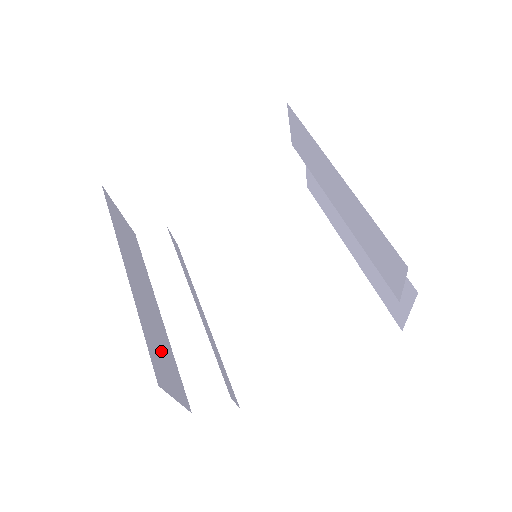
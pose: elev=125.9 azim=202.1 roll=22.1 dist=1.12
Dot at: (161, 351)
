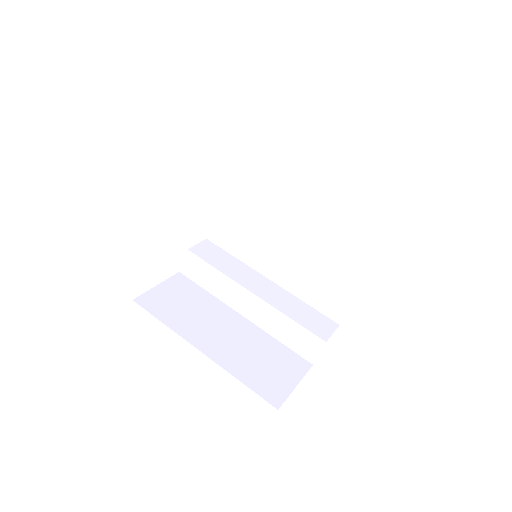
Dot at: (264, 364)
